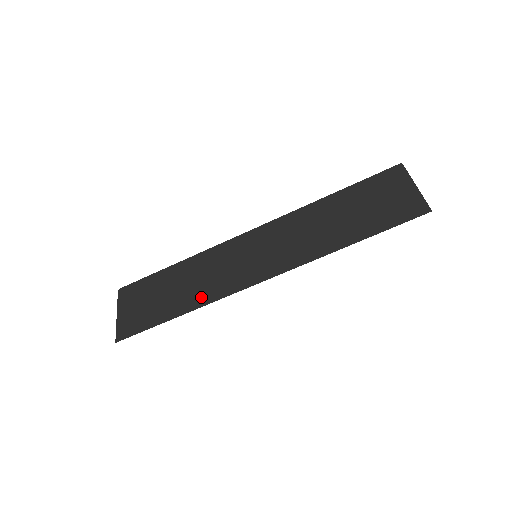
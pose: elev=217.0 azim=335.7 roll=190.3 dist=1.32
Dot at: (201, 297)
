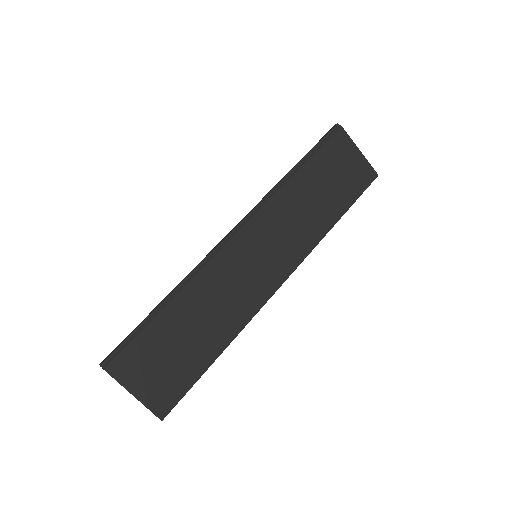
Dot at: (232, 324)
